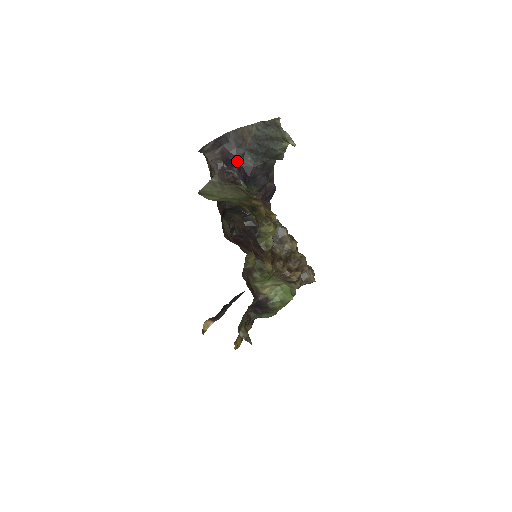
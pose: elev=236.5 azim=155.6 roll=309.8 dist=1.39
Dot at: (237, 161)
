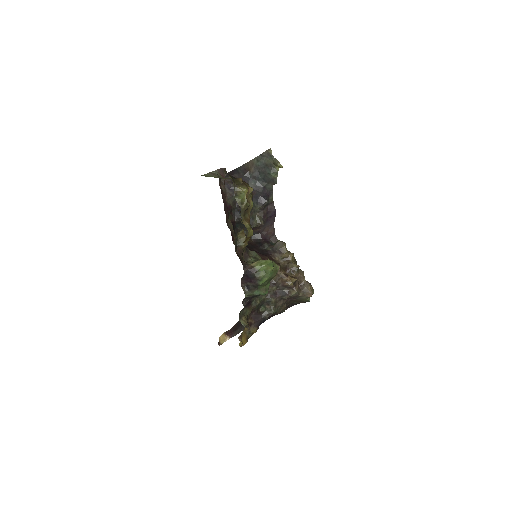
Dot at: occluded
